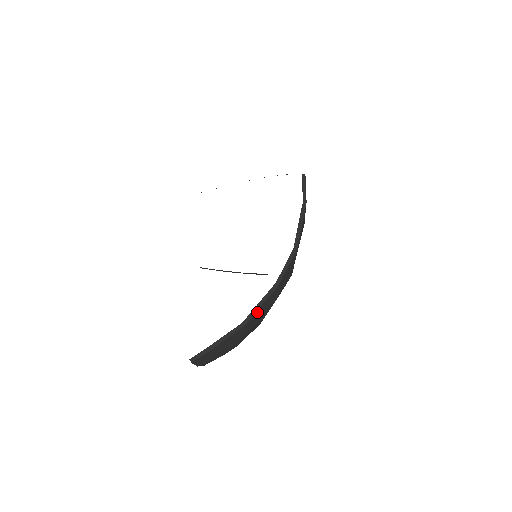
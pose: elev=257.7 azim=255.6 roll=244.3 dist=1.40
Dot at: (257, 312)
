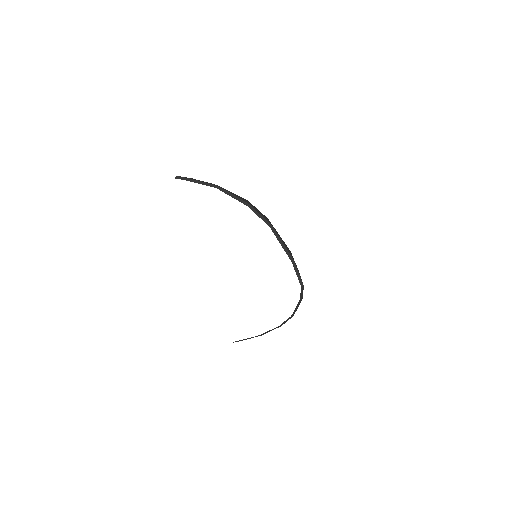
Dot at: (268, 331)
